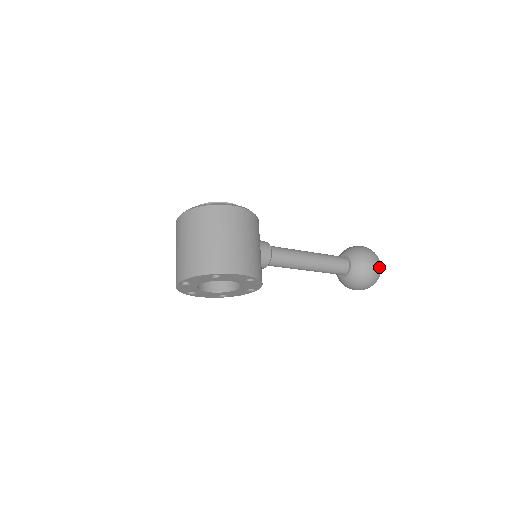
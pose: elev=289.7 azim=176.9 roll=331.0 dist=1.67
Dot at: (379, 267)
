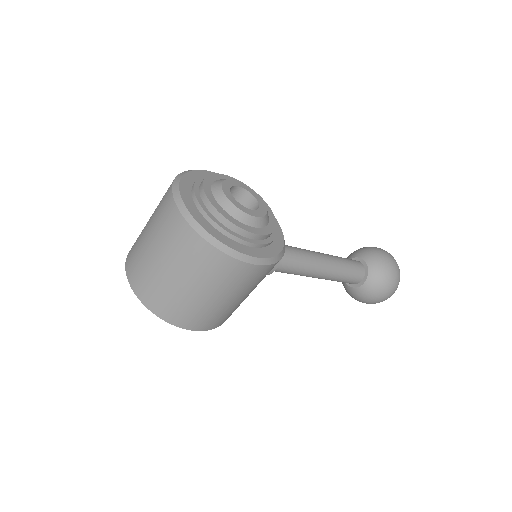
Dot at: (386, 299)
